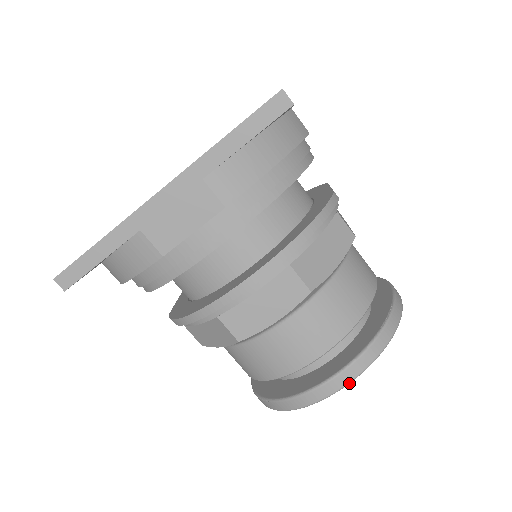
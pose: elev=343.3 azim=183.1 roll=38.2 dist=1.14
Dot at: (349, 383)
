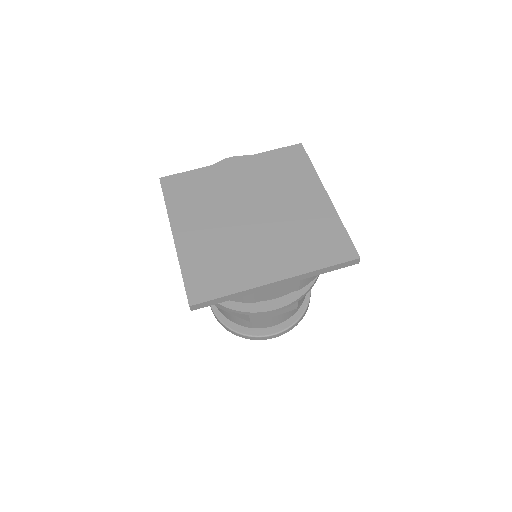
Dot at: occluded
